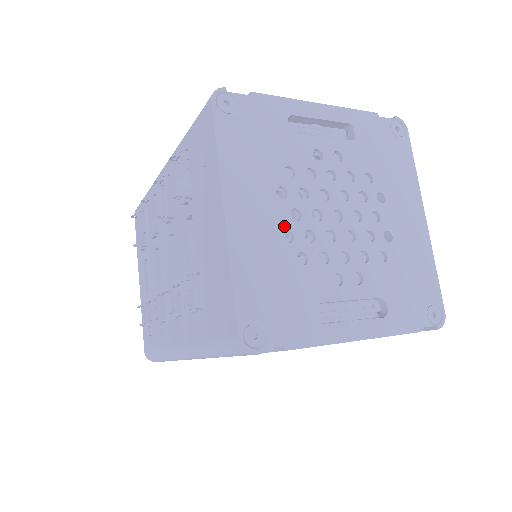
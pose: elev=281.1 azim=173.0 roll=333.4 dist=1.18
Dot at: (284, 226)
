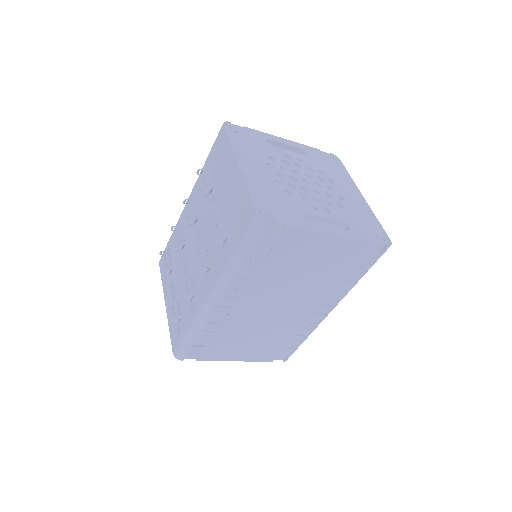
Dot at: (274, 178)
